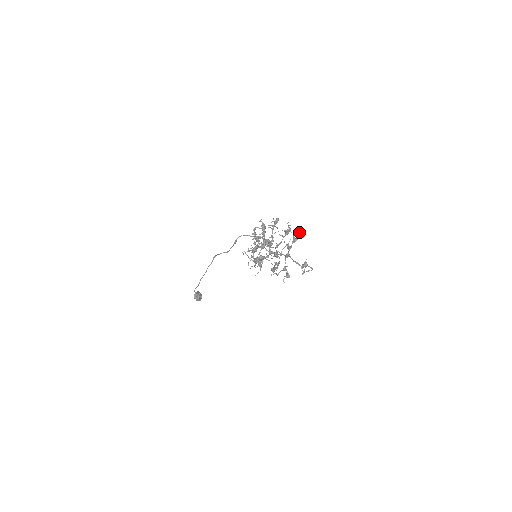
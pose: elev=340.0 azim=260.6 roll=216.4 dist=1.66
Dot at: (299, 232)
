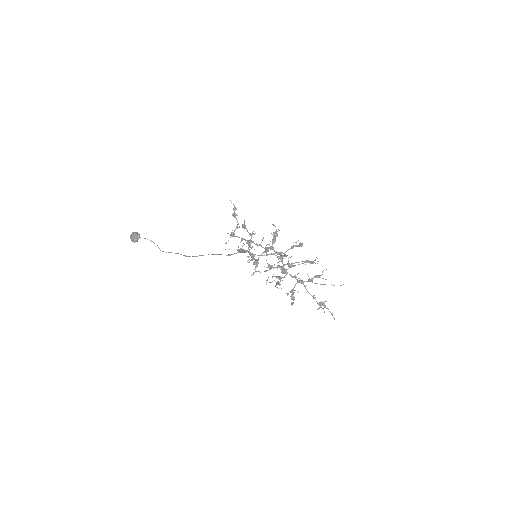
Dot at: occluded
